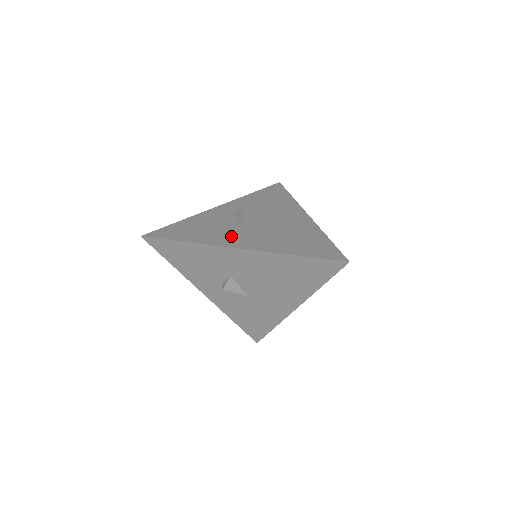
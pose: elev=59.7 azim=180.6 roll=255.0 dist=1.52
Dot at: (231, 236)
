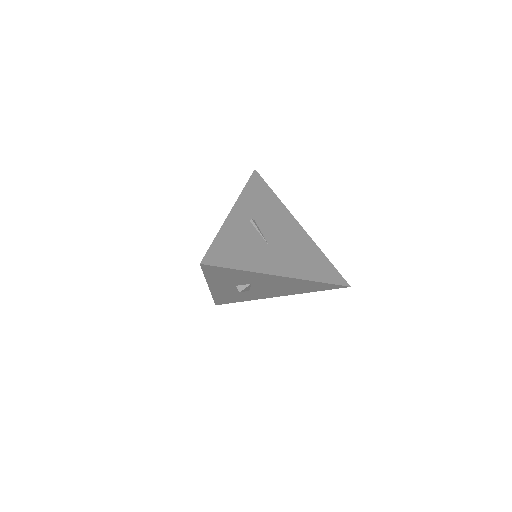
Dot at: (268, 259)
